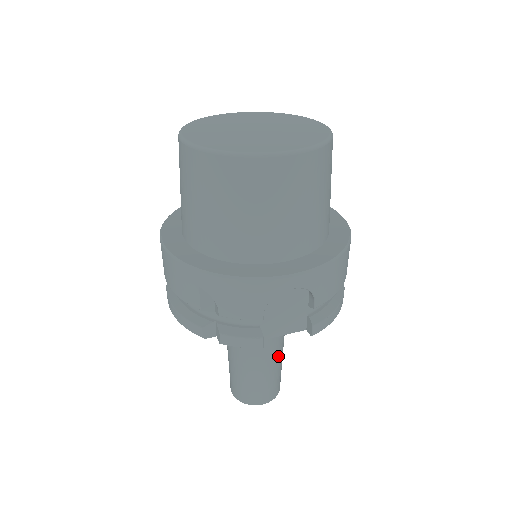
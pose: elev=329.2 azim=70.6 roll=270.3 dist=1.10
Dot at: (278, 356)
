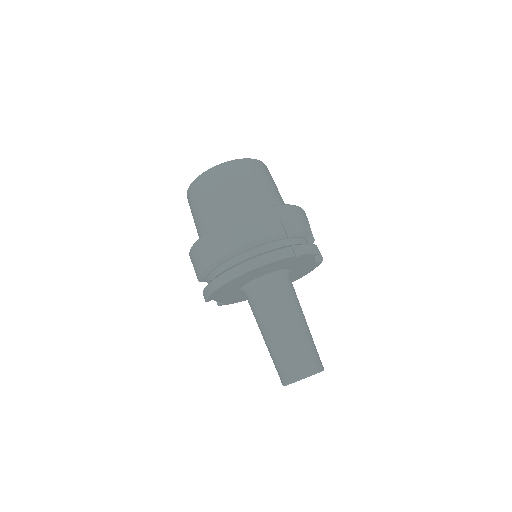
Dot at: occluded
